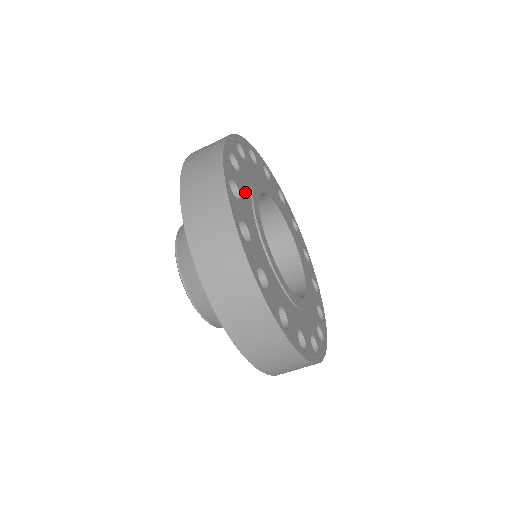
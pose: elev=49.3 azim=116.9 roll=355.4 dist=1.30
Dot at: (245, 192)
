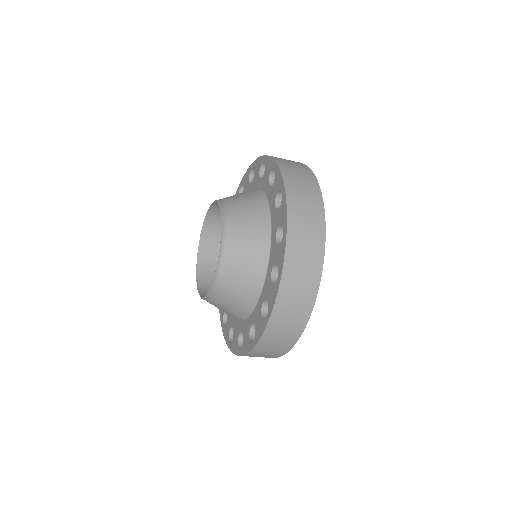
Dot at: occluded
